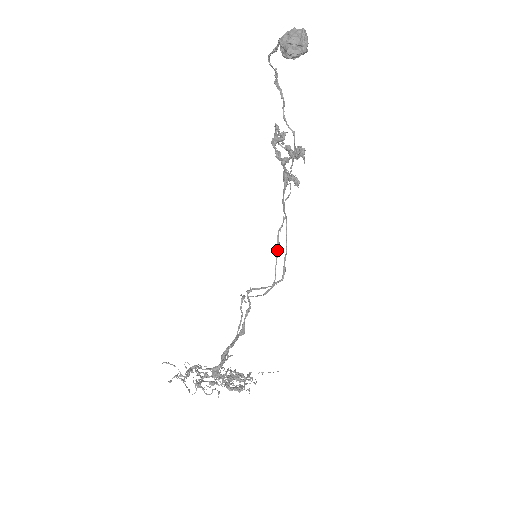
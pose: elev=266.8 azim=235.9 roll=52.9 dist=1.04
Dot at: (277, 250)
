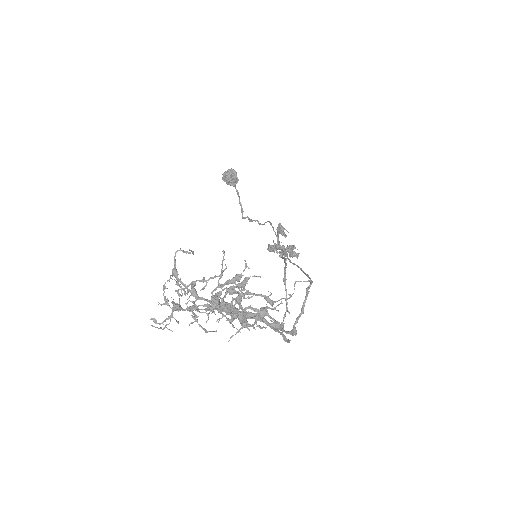
Dot at: occluded
